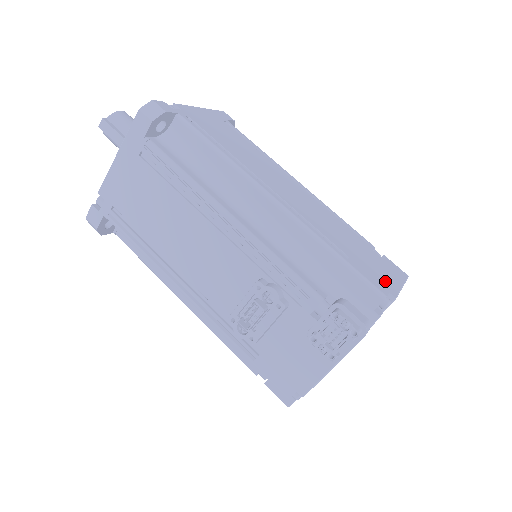
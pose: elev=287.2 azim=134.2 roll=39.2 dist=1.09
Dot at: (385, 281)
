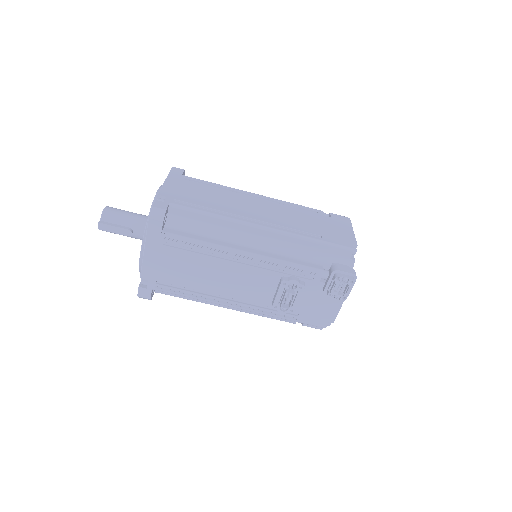
Dot at: (345, 236)
